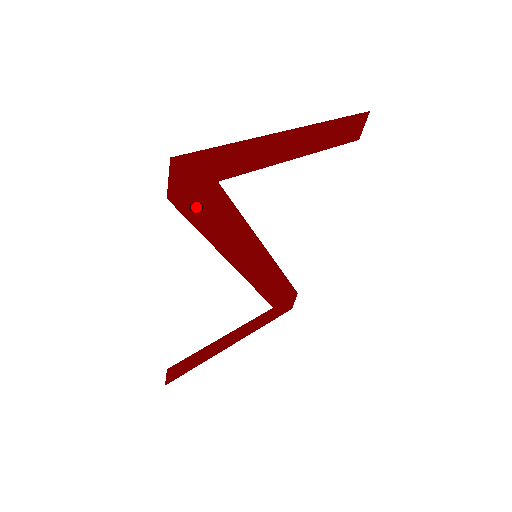
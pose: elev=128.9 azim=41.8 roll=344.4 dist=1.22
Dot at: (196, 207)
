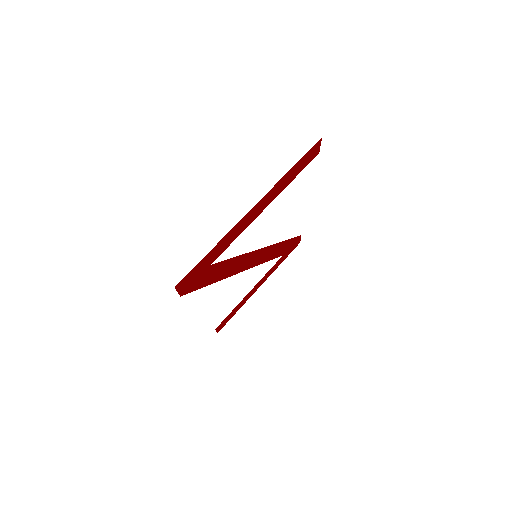
Dot at: (201, 282)
